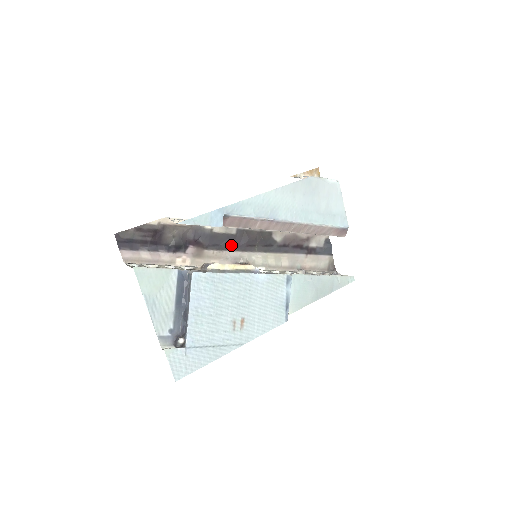
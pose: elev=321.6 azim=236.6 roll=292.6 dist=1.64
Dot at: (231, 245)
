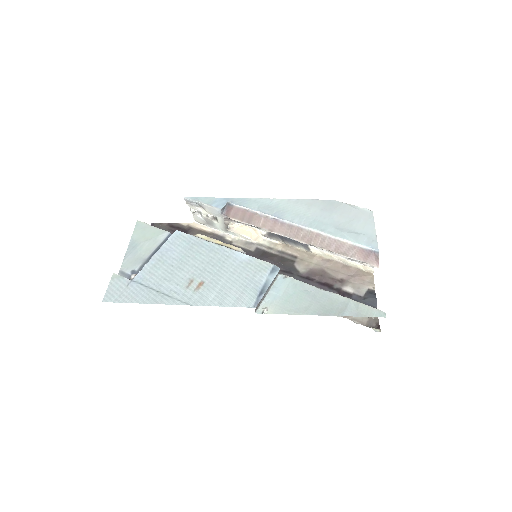
Dot at: occluded
